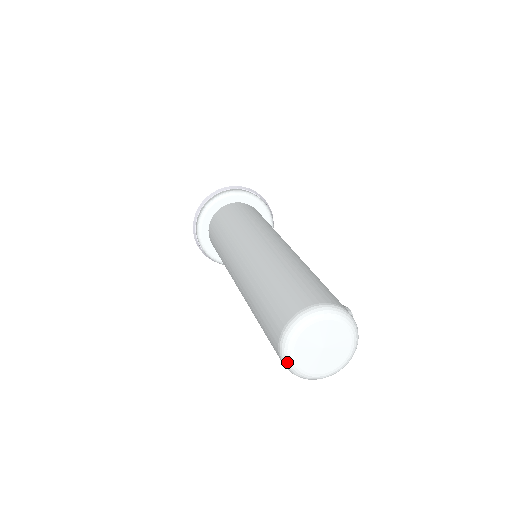
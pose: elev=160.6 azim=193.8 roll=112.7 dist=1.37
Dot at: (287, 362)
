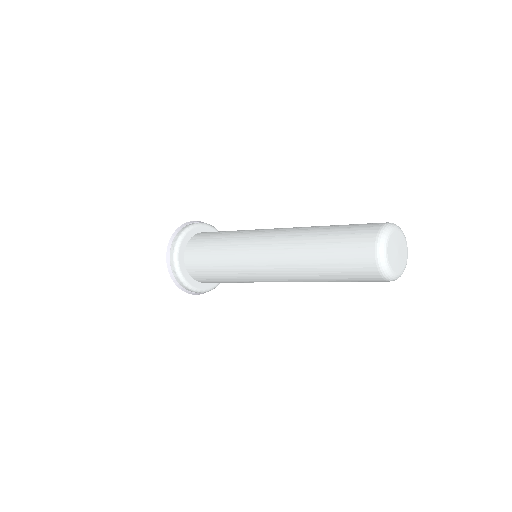
Dot at: (386, 270)
